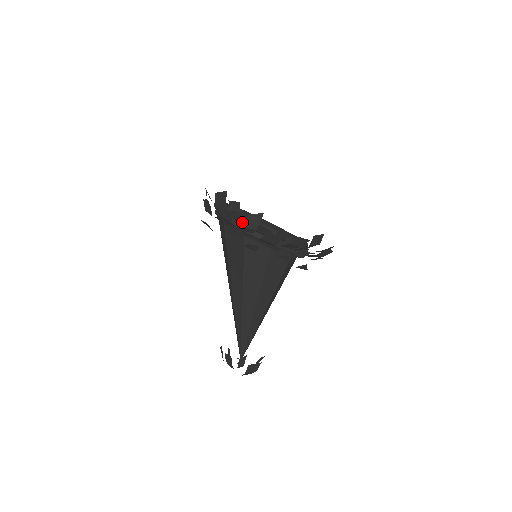
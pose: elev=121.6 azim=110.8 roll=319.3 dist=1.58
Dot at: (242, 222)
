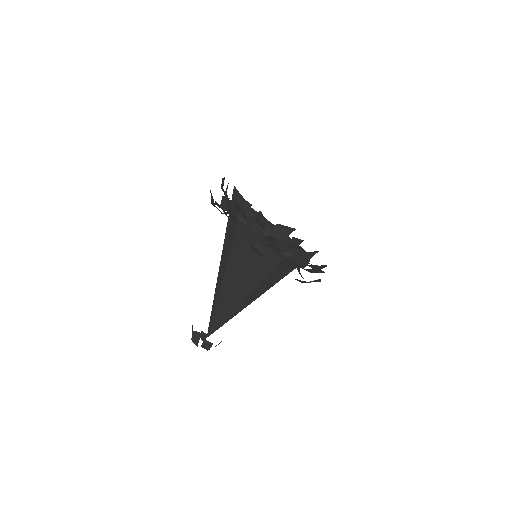
Dot at: occluded
